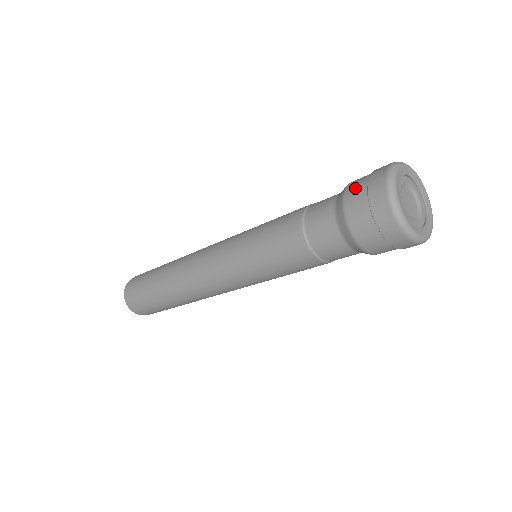
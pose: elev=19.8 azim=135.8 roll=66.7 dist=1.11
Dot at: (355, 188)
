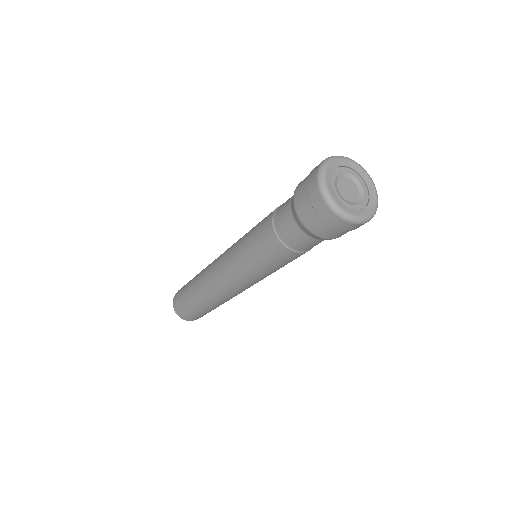
Dot at: (306, 177)
